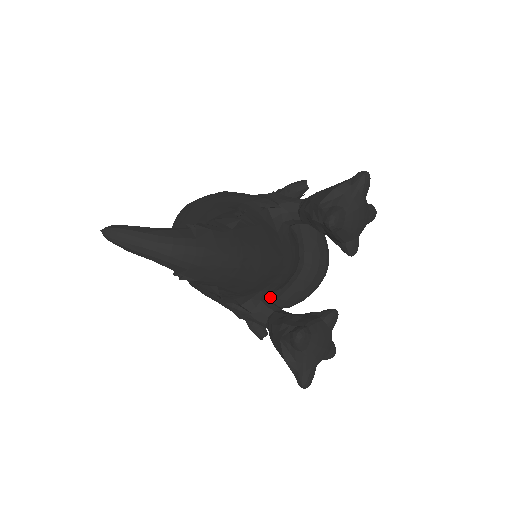
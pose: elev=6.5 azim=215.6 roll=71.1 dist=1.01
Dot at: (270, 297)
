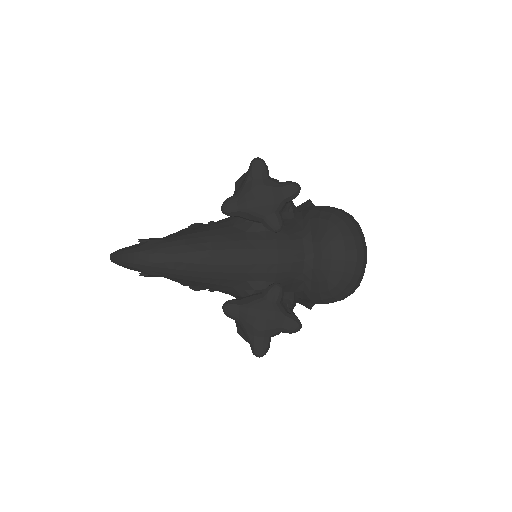
Dot at: occluded
